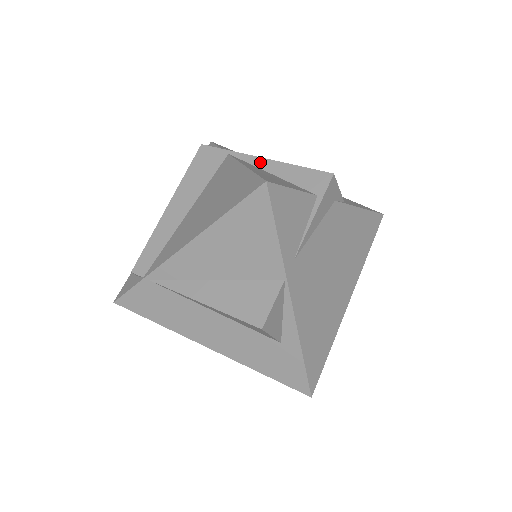
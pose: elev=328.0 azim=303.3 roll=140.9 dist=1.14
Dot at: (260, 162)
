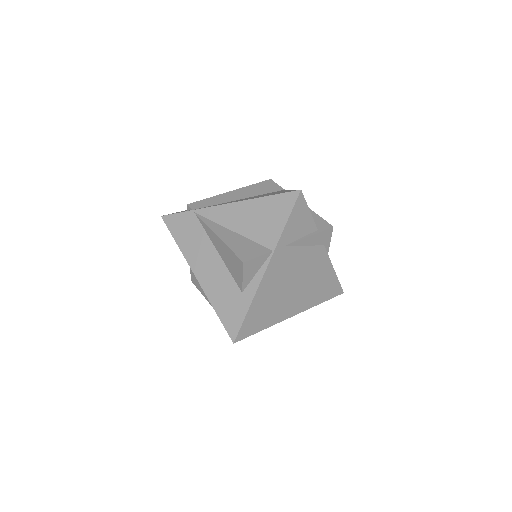
Dot at: occluded
